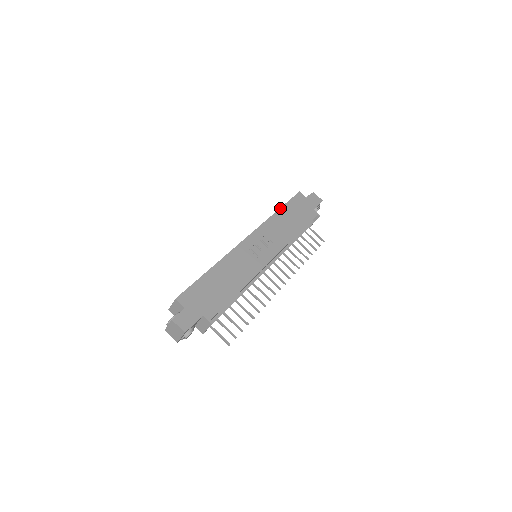
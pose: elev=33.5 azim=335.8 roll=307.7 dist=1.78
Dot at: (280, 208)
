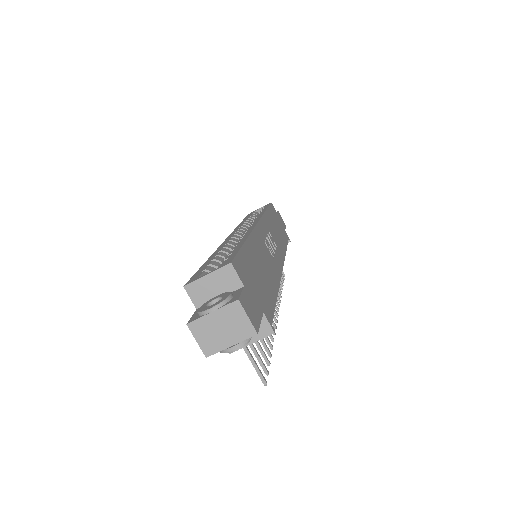
Dot at: (267, 208)
